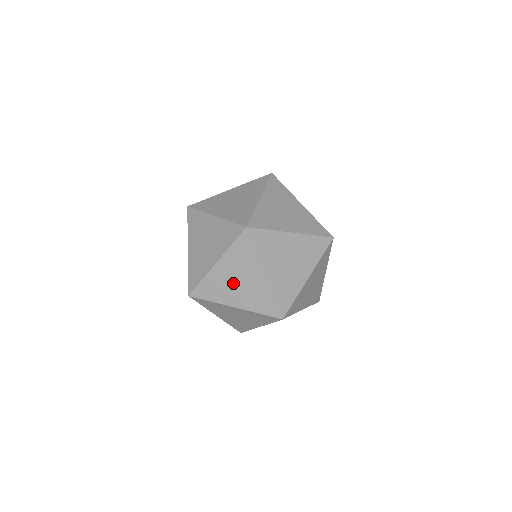
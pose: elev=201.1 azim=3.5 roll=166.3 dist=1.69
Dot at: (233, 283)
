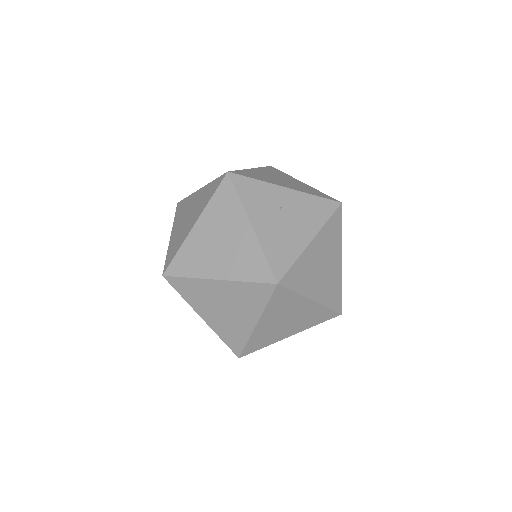
Dot at: occluded
